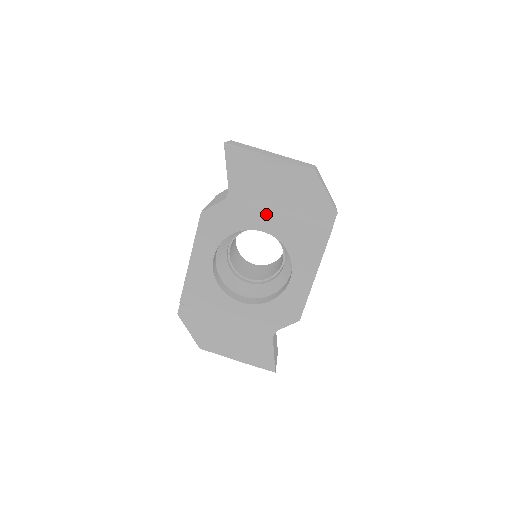
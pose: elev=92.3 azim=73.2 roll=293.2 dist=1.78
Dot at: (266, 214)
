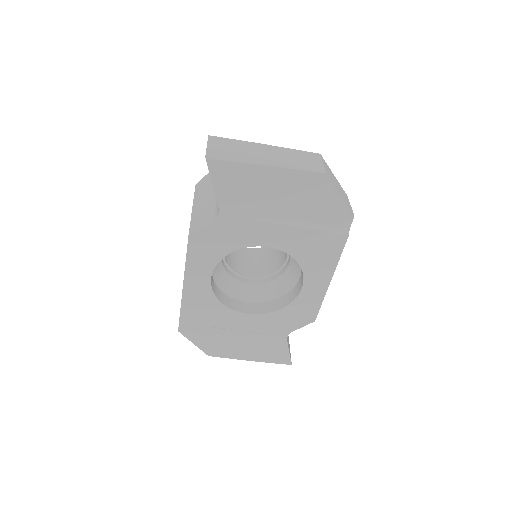
Dot at: (269, 229)
